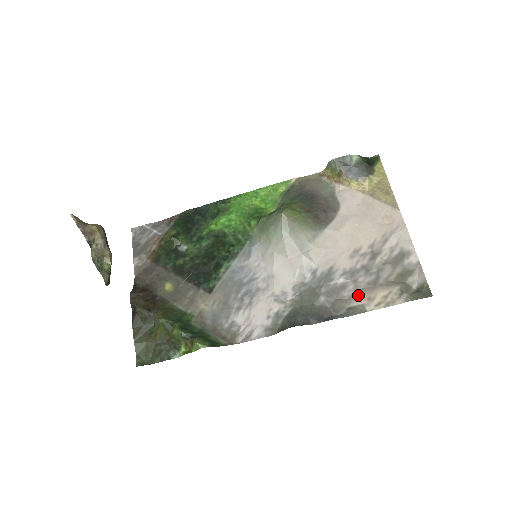
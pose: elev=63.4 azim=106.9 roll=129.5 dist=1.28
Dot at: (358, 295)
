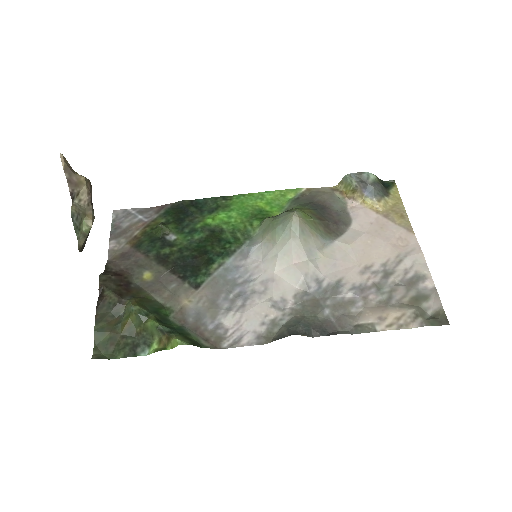
Dot at: (368, 313)
